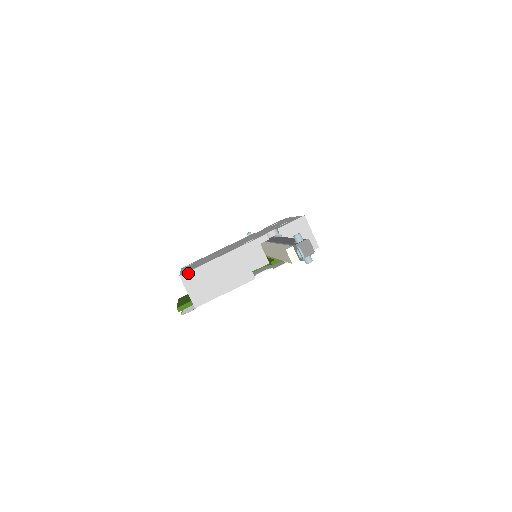
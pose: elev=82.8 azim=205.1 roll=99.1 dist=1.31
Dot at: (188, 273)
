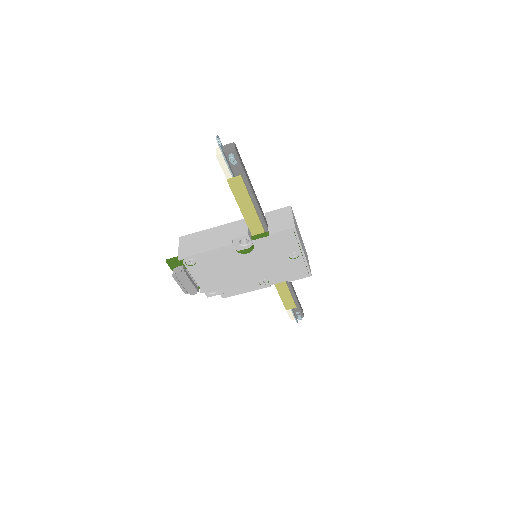
Dot at: (186, 236)
